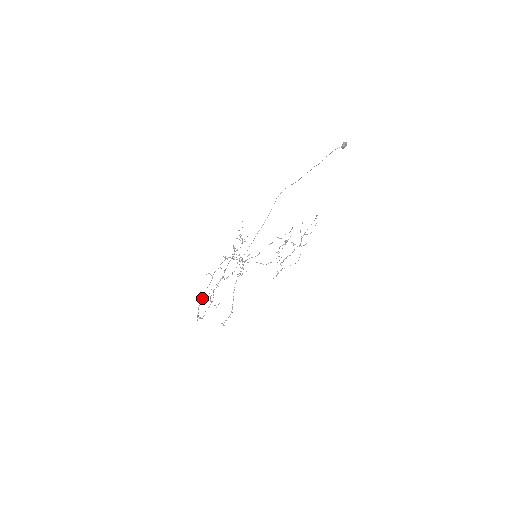
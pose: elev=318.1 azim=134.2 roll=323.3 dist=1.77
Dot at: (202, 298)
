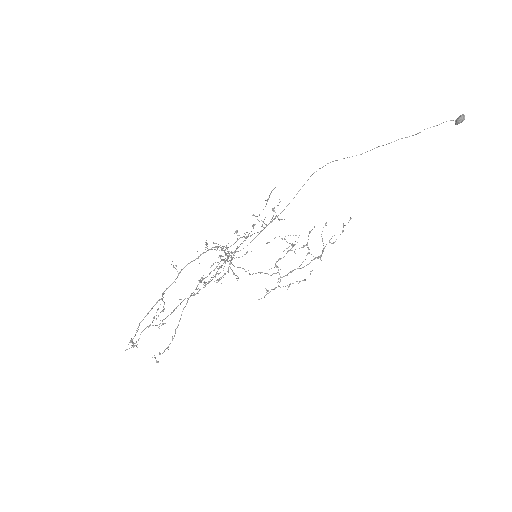
Dot at: (151, 308)
